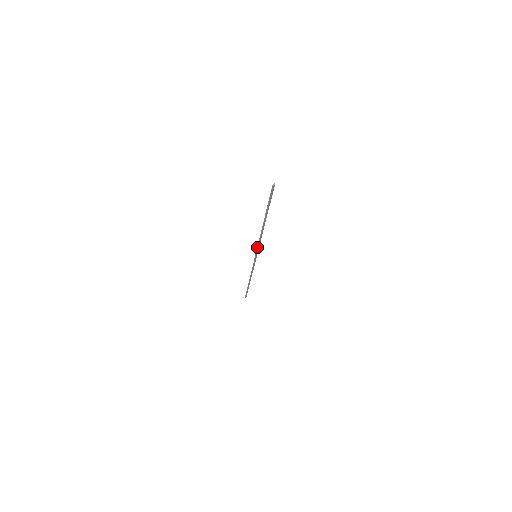
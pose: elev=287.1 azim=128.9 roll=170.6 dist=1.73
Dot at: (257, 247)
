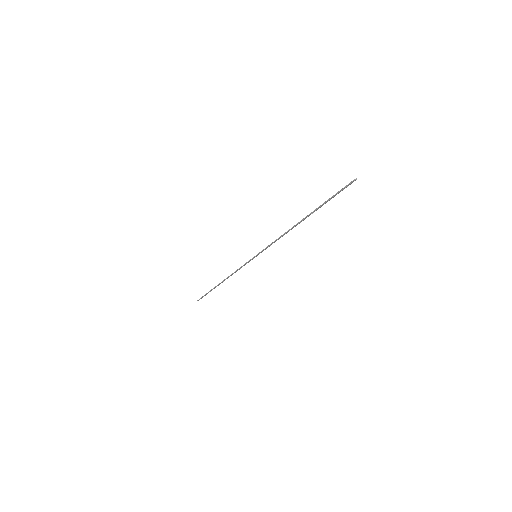
Dot at: (268, 246)
